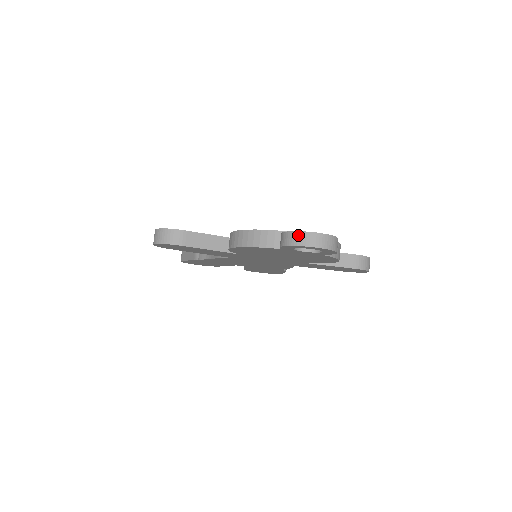
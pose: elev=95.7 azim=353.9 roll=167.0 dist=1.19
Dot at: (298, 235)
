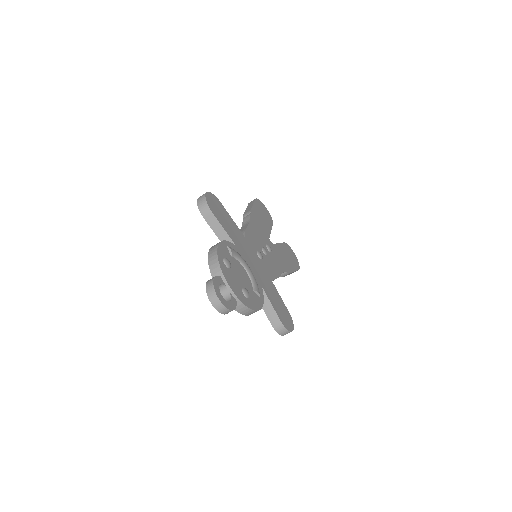
Dot at: (212, 288)
